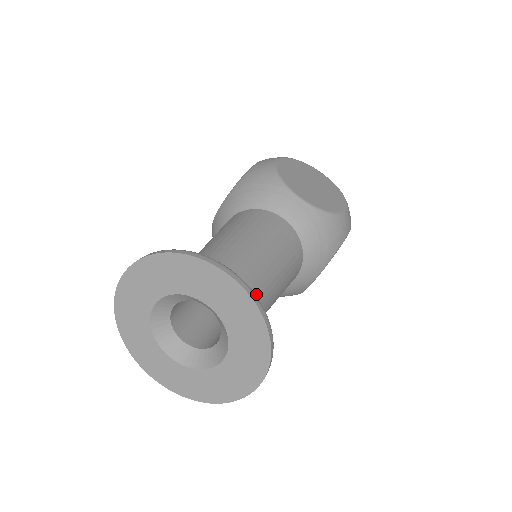
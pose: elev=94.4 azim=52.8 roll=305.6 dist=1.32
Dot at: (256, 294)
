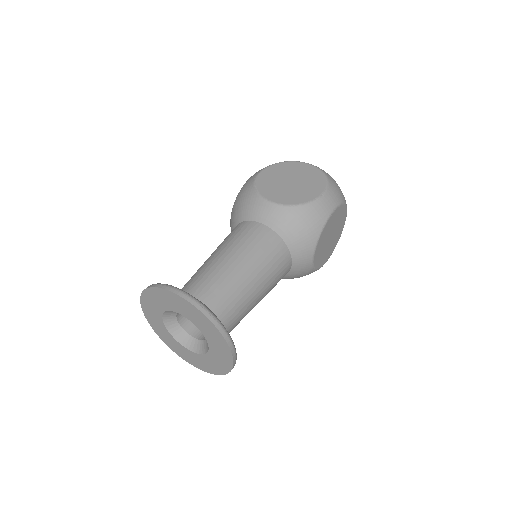
Dot at: (226, 295)
